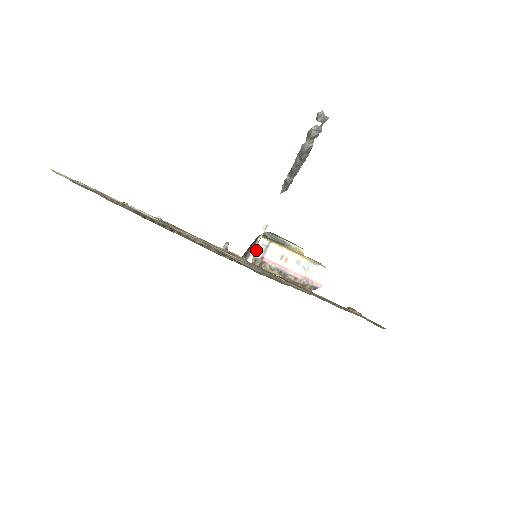
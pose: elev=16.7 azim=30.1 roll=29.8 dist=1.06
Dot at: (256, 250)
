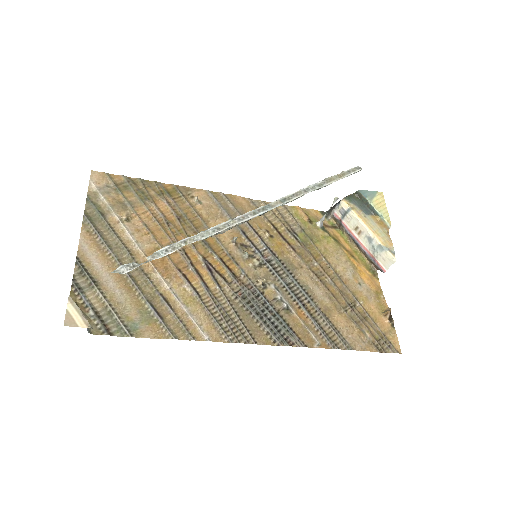
Dot at: (337, 211)
